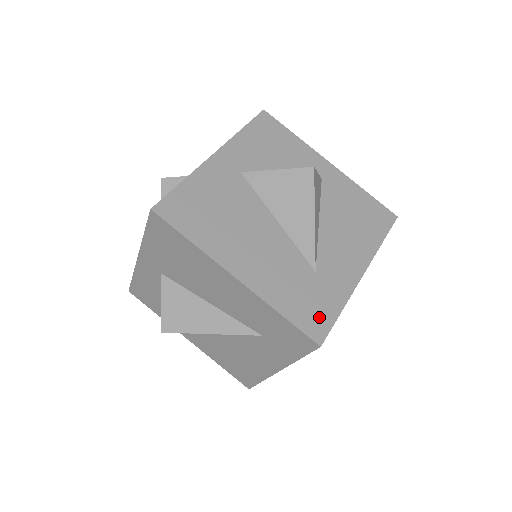
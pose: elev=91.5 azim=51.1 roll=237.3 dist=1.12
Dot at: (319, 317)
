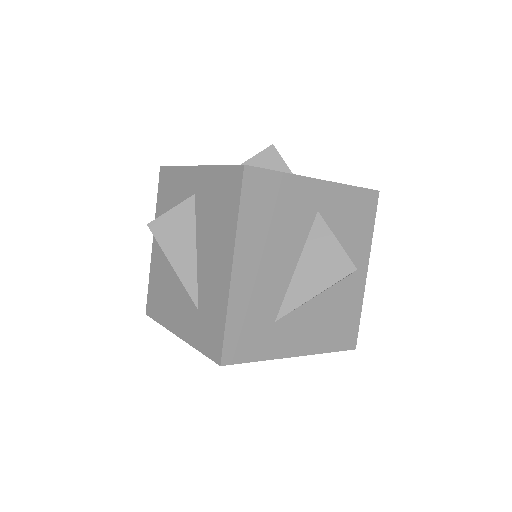
Dot at: (242, 349)
